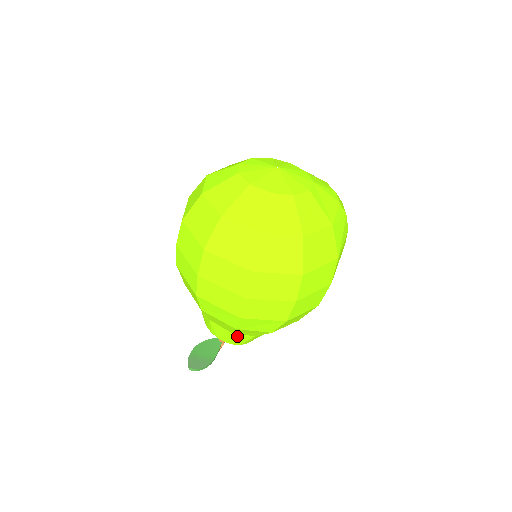
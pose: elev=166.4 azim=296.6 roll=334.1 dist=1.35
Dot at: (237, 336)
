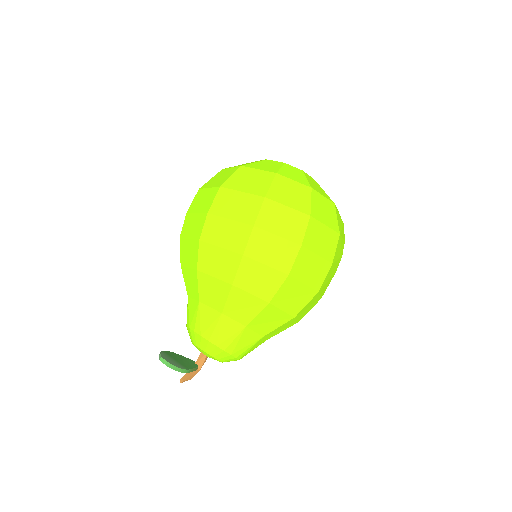
Dot at: (226, 323)
